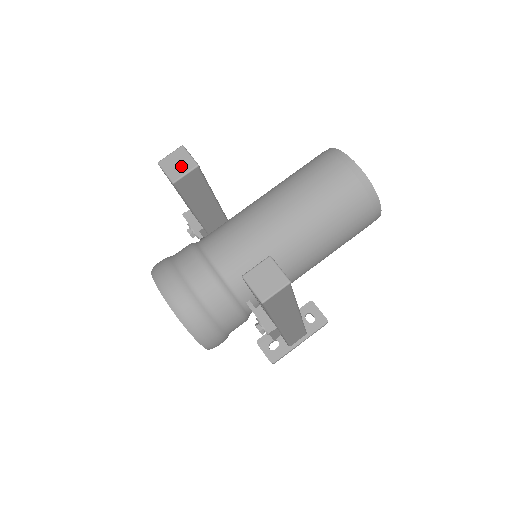
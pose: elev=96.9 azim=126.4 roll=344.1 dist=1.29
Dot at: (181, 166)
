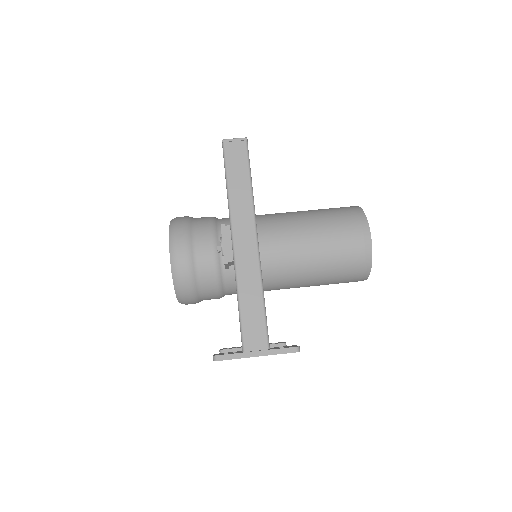
Dot at: occluded
